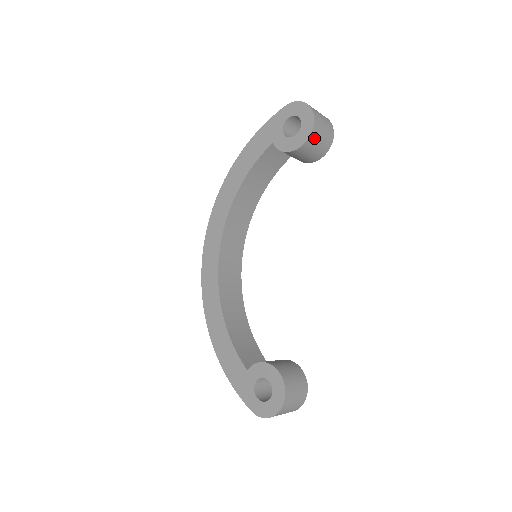
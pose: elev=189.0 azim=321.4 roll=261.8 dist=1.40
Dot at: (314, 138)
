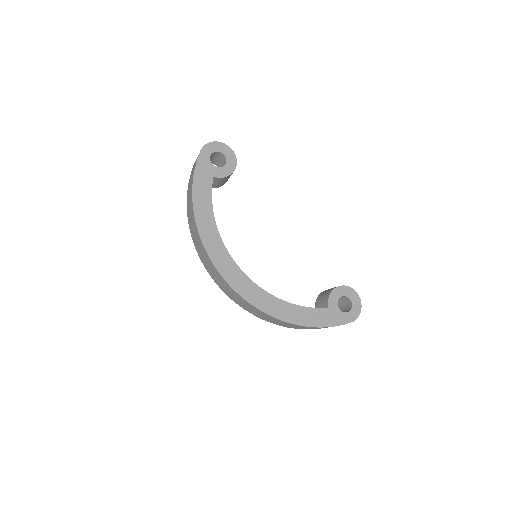
Dot at: occluded
